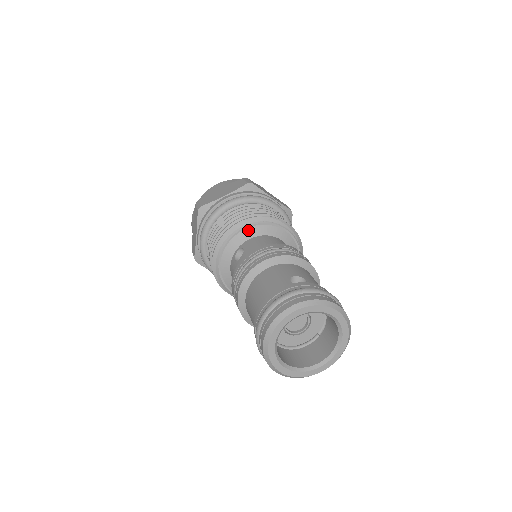
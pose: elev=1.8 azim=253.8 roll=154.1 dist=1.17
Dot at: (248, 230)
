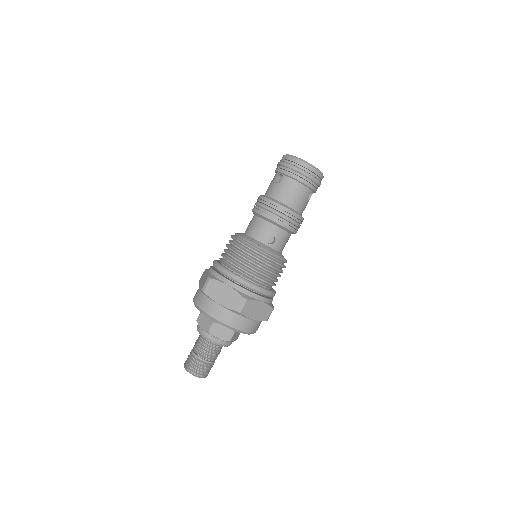
Dot at: occluded
